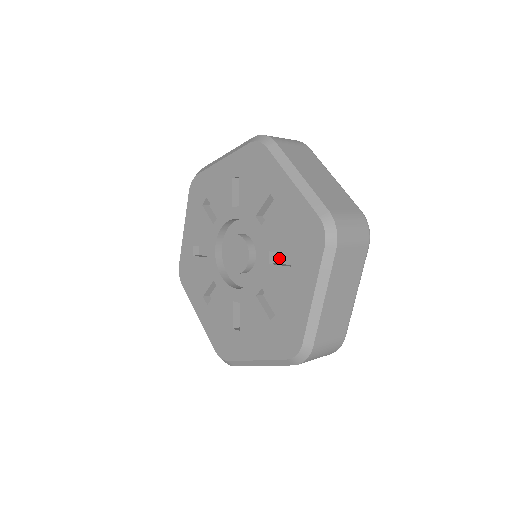
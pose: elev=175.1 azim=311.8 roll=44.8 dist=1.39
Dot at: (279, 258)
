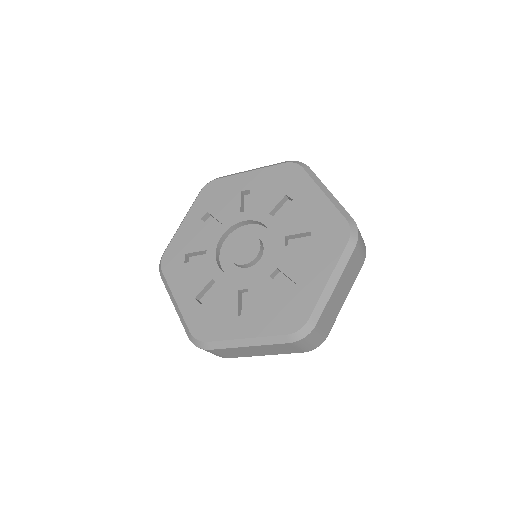
Dot at: occluded
